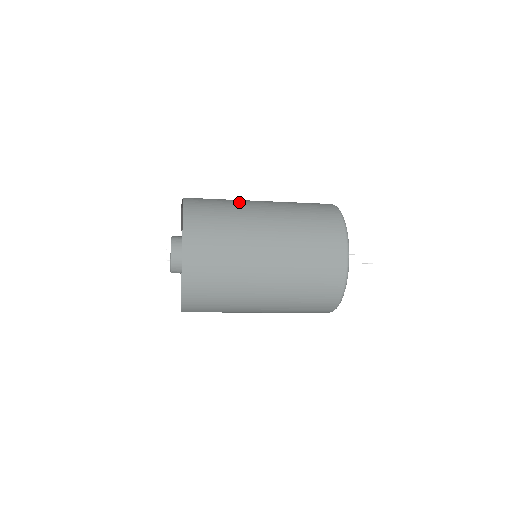
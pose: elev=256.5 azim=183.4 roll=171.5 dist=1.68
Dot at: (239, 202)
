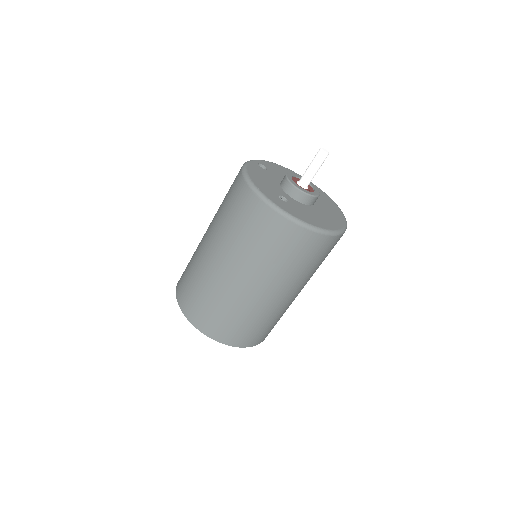
Dot at: occluded
